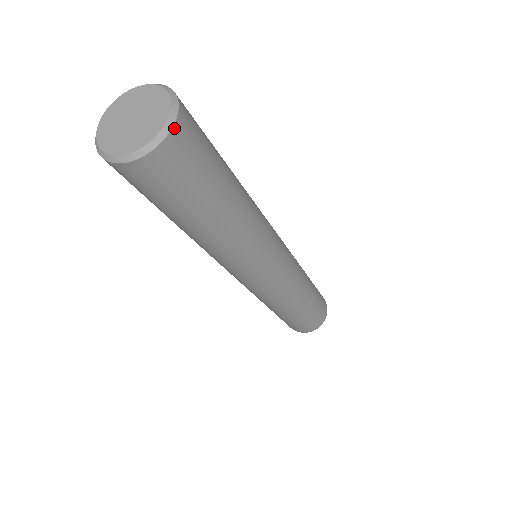
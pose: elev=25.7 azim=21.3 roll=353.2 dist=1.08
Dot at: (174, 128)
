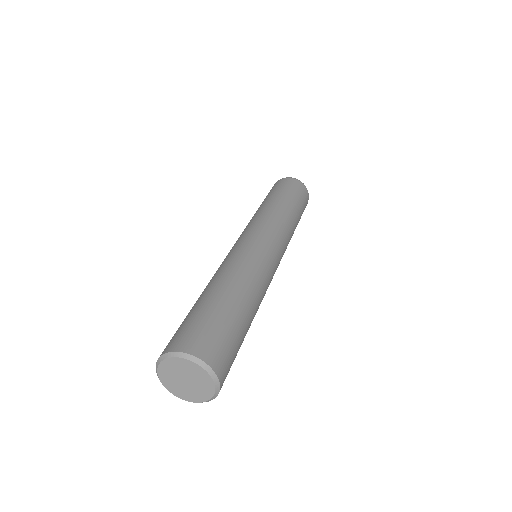
Dot at: (220, 387)
